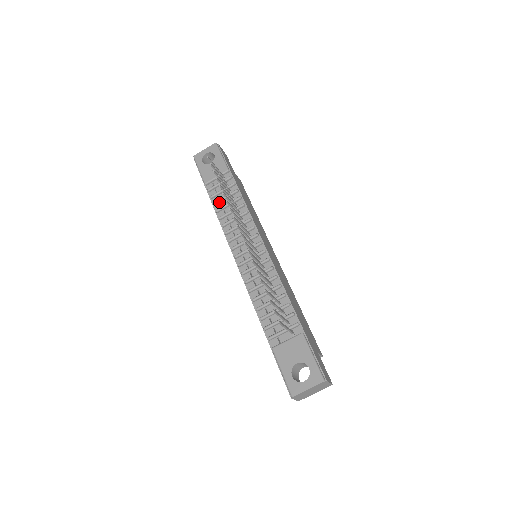
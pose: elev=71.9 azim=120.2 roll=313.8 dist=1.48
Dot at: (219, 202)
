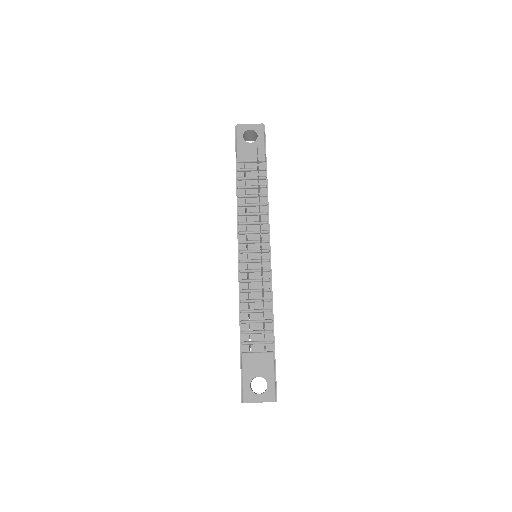
Dot at: (244, 188)
